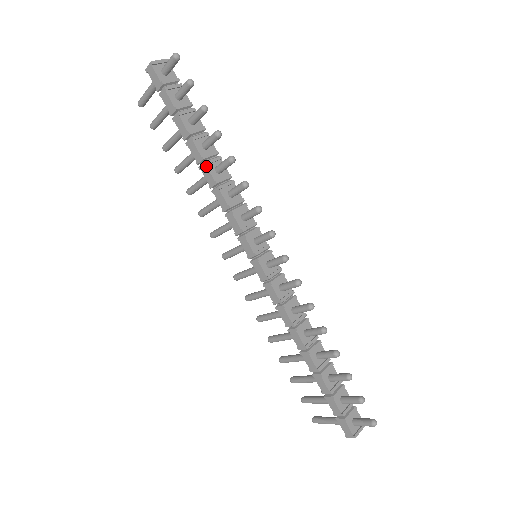
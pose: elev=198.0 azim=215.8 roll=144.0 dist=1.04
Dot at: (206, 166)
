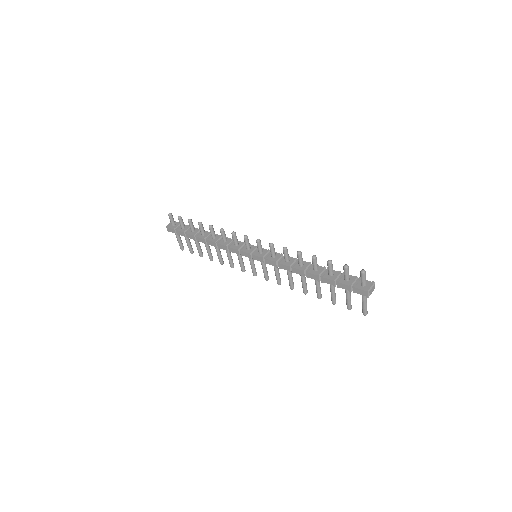
Dot at: (207, 240)
